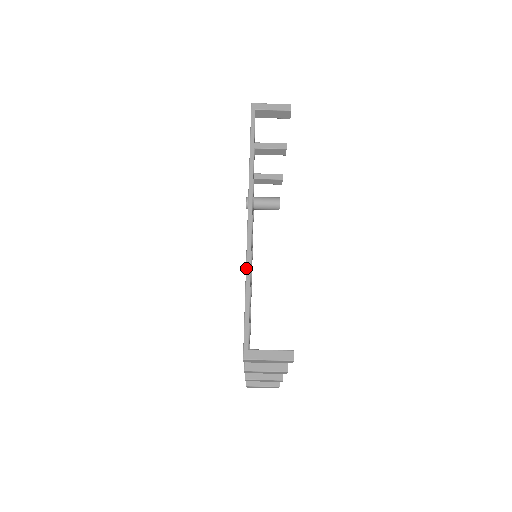
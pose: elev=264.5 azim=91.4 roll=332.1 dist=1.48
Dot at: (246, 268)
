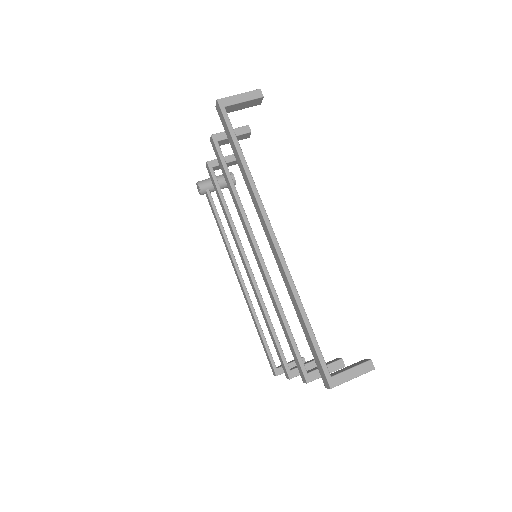
Dot at: (294, 295)
